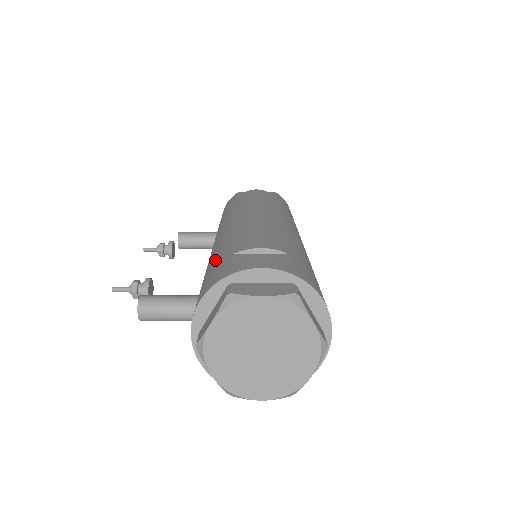
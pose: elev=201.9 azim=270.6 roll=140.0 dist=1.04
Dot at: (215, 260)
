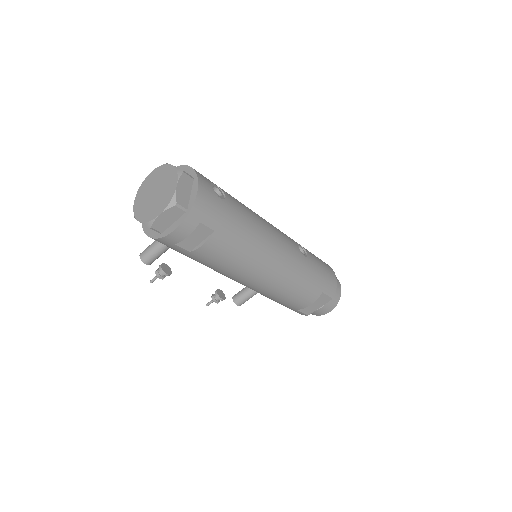
Dot at: occluded
